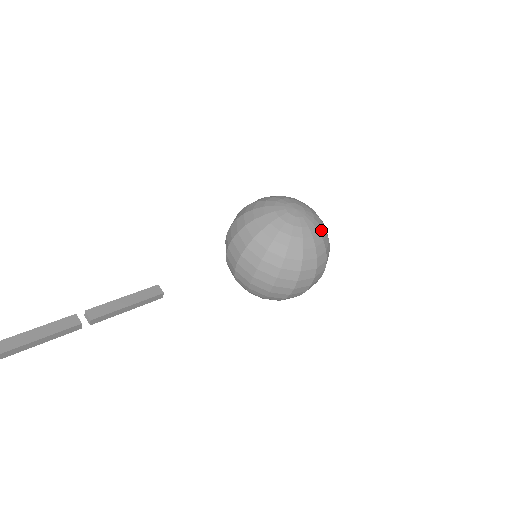
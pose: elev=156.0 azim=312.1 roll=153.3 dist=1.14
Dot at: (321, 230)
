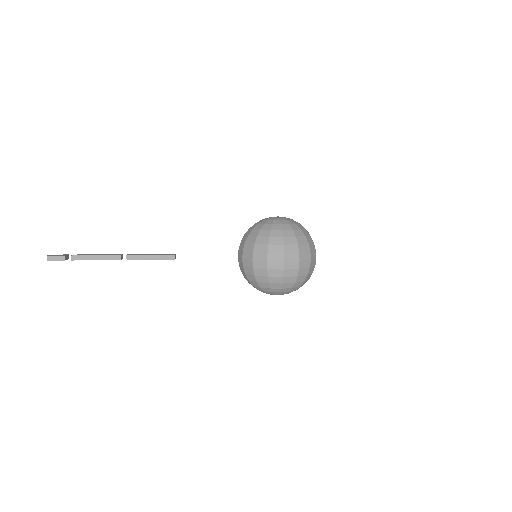
Dot at: (294, 225)
